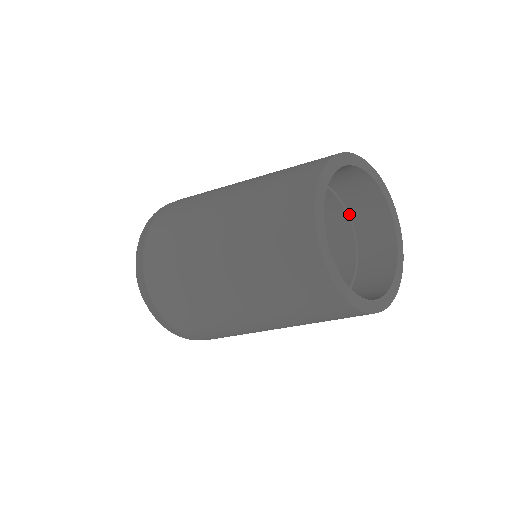
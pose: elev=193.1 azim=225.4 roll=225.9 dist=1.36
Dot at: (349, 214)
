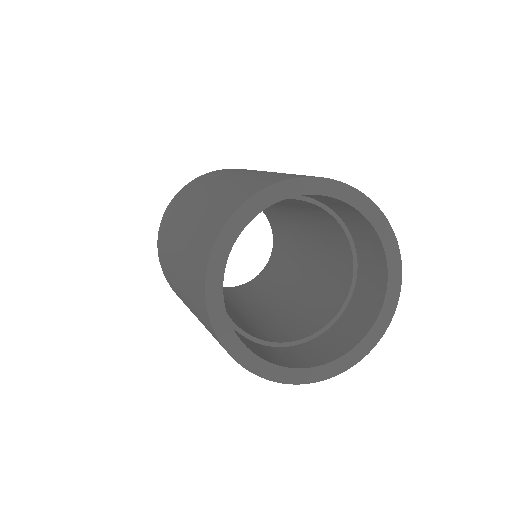
Dot at: occluded
